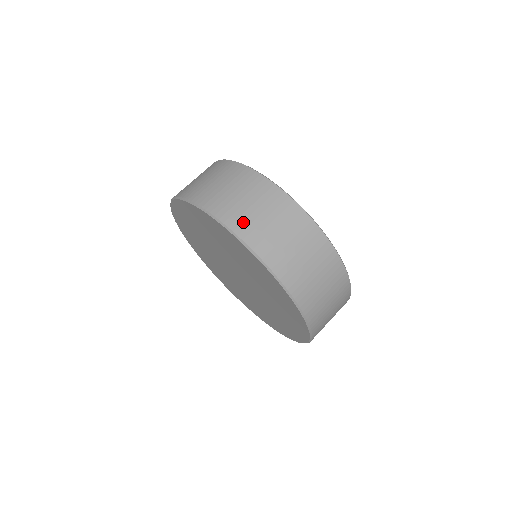
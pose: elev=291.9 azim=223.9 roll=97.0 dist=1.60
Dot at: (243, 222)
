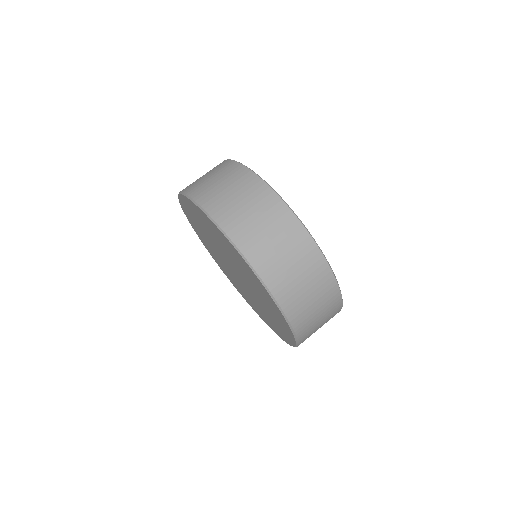
Dot at: (222, 209)
